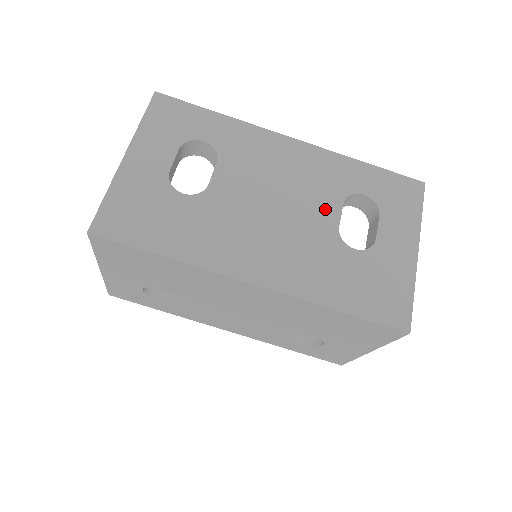
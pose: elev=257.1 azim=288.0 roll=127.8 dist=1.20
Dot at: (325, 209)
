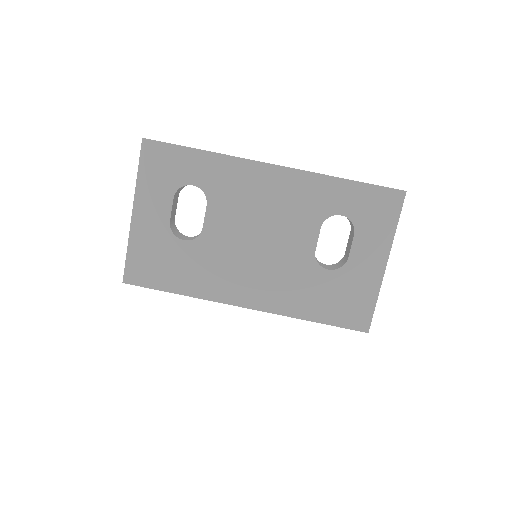
Dot at: (303, 236)
